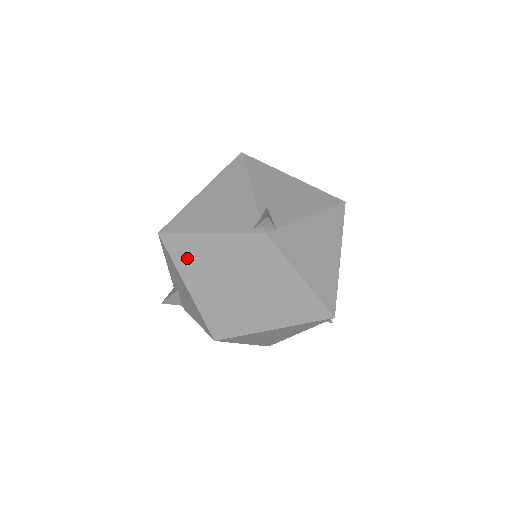
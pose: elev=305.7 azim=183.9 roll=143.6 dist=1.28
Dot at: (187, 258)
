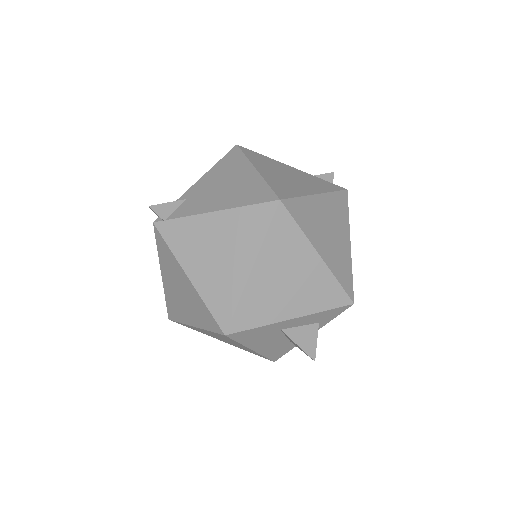
Dot at: occluded
